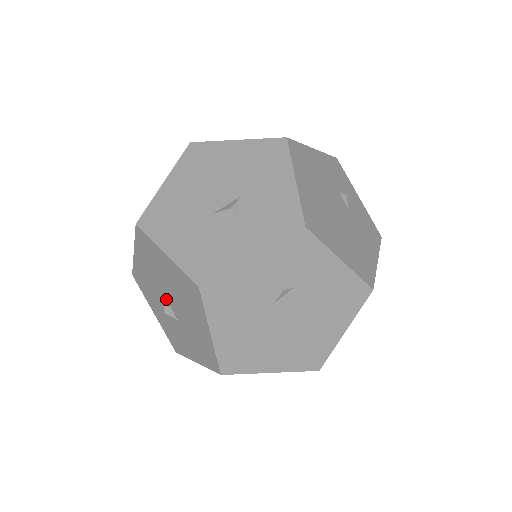
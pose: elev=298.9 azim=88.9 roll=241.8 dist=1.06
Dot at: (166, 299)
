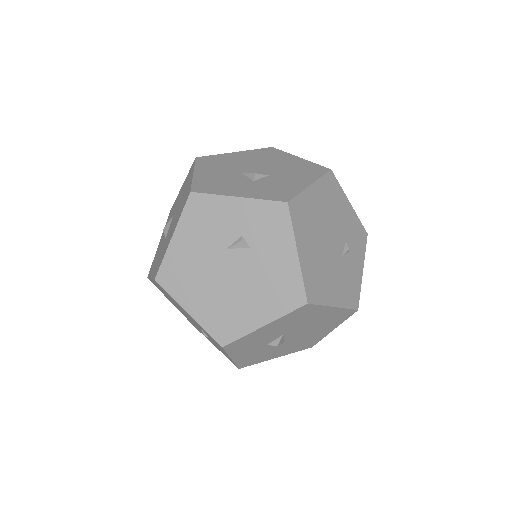
Dot at: occluded
